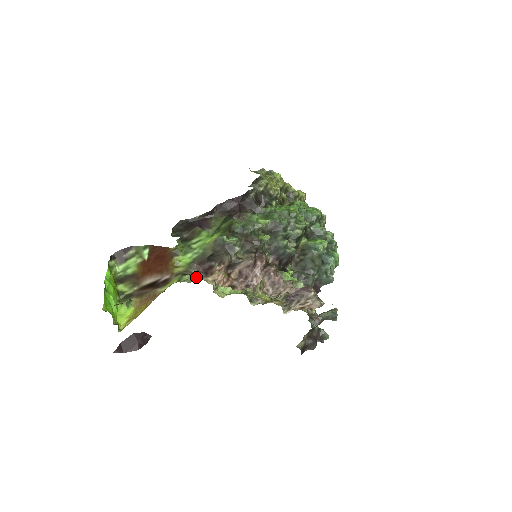
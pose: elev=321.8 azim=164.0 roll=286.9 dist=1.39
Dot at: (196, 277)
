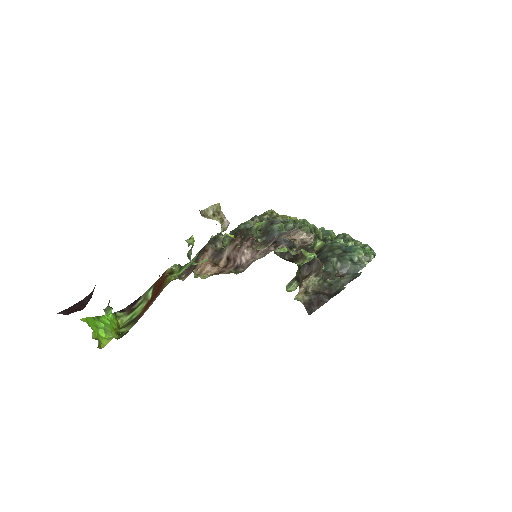
Dot at: (184, 278)
